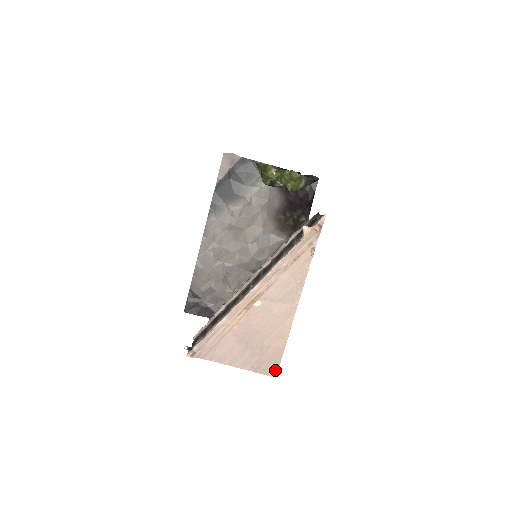
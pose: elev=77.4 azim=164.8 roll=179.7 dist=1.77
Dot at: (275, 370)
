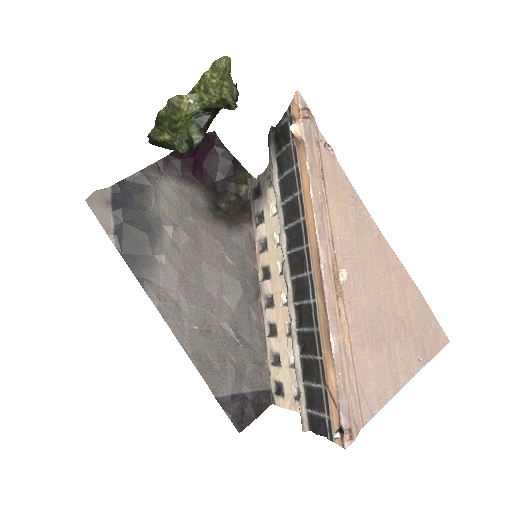
Dot at: (440, 333)
